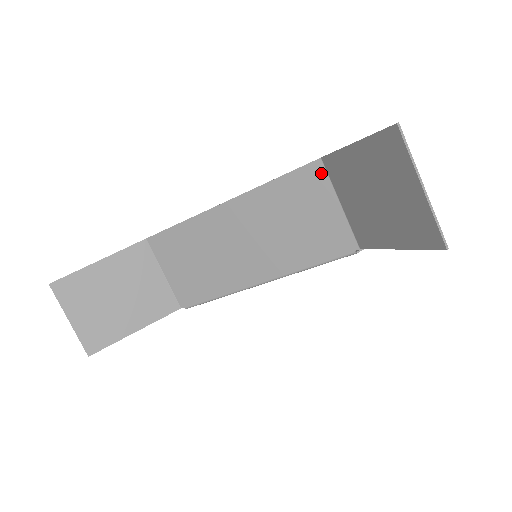
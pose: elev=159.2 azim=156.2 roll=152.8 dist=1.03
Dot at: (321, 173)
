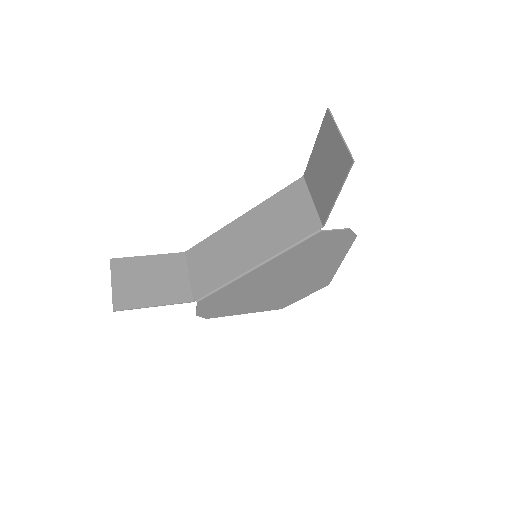
Dot at: (302, 184)
